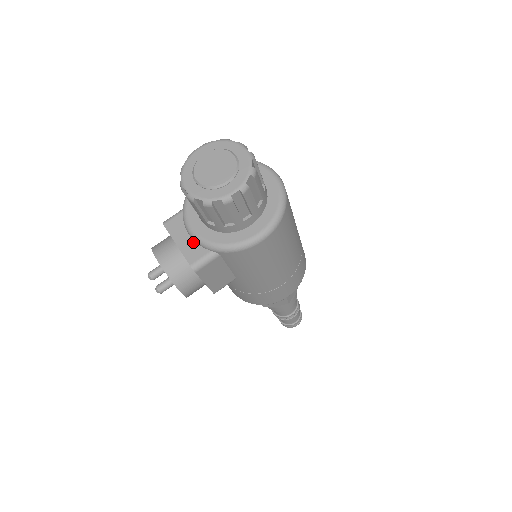
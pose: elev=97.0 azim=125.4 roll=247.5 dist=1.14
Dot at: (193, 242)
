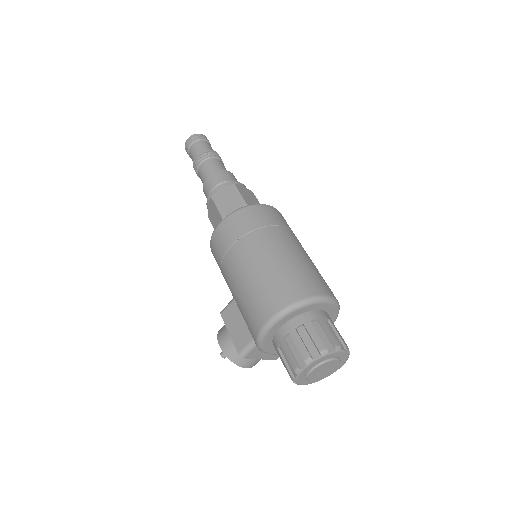
Dot at: occluded
